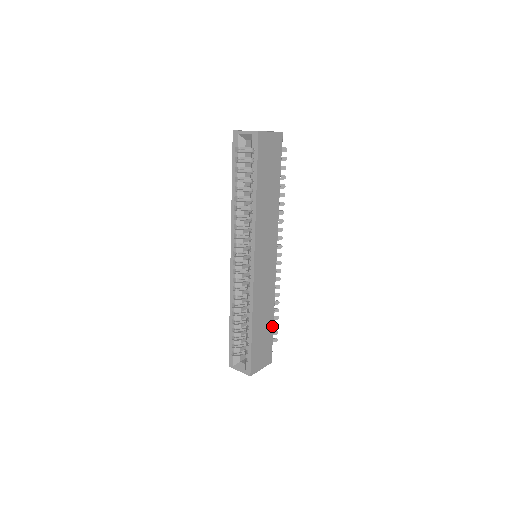
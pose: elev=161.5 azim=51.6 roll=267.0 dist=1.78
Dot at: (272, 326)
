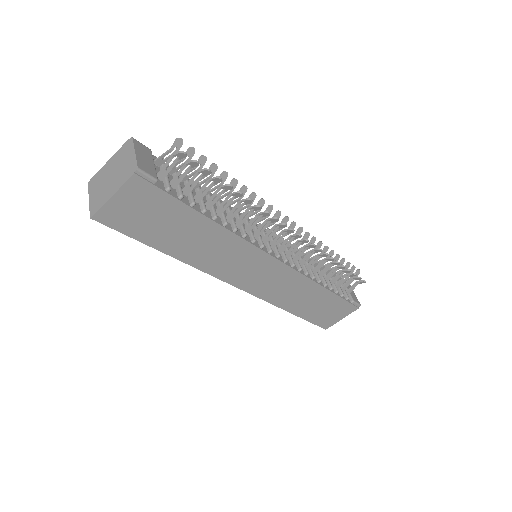
Dot at: (332, 294)
